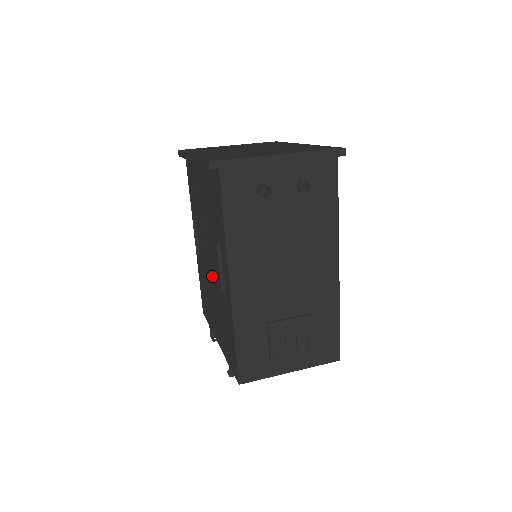
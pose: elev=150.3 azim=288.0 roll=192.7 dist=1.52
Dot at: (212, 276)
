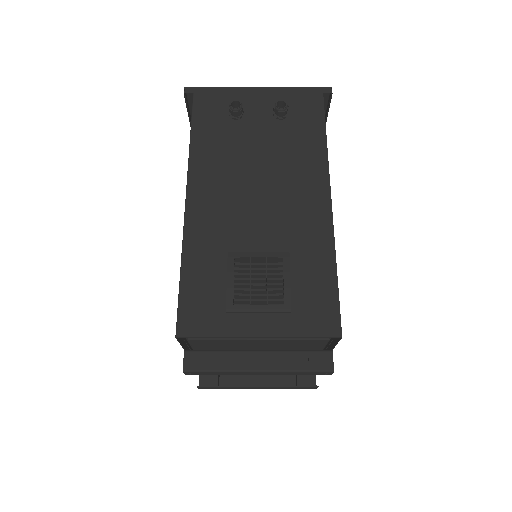
Dot at: occluded
